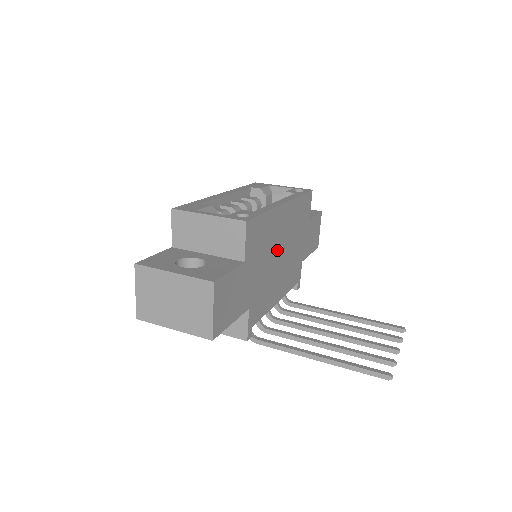
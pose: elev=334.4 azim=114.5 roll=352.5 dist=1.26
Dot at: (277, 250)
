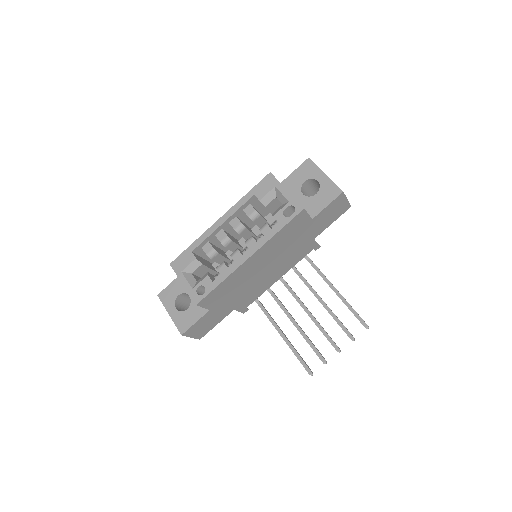
Dot at: (256, 274)
